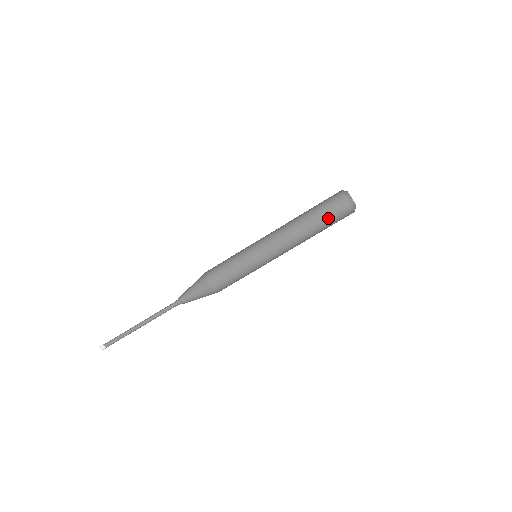
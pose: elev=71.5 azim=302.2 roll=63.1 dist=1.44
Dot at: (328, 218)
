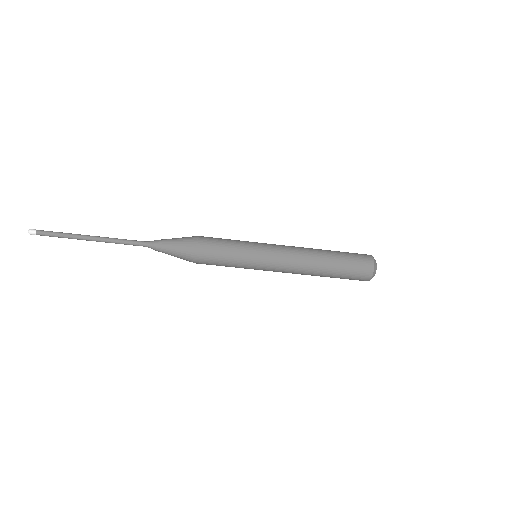
Dot at: (341, 278)
